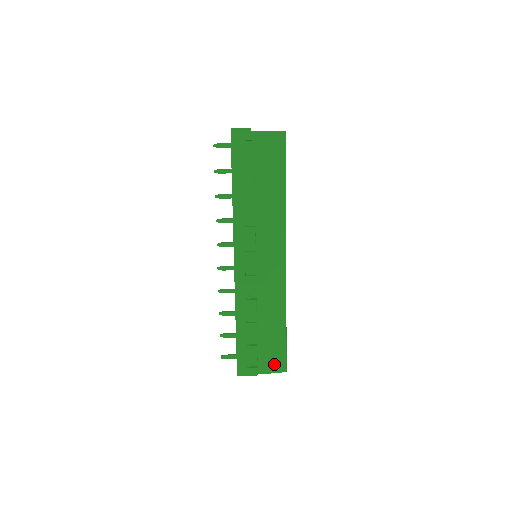
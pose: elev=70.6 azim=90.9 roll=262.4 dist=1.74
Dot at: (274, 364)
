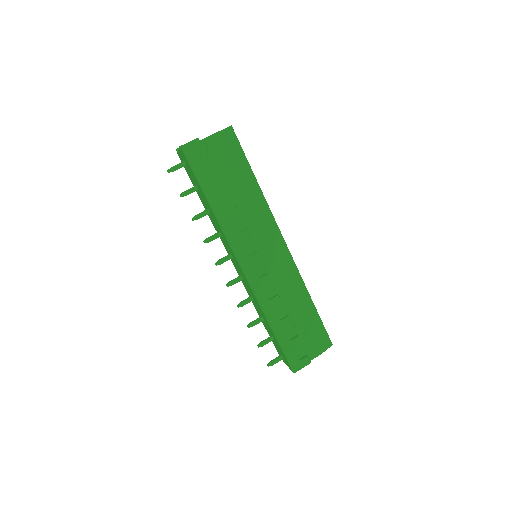
Dot at: (320, 344)
